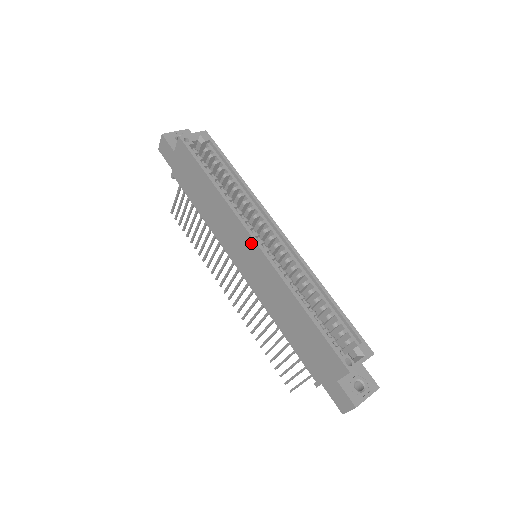
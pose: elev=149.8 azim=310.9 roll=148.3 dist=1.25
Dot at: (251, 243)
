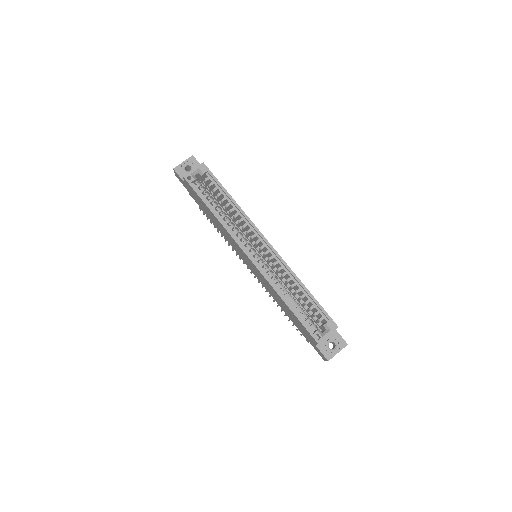
Dot at: (246, 256)
